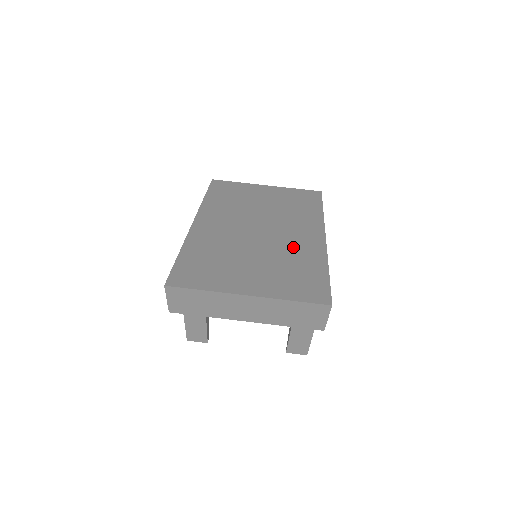
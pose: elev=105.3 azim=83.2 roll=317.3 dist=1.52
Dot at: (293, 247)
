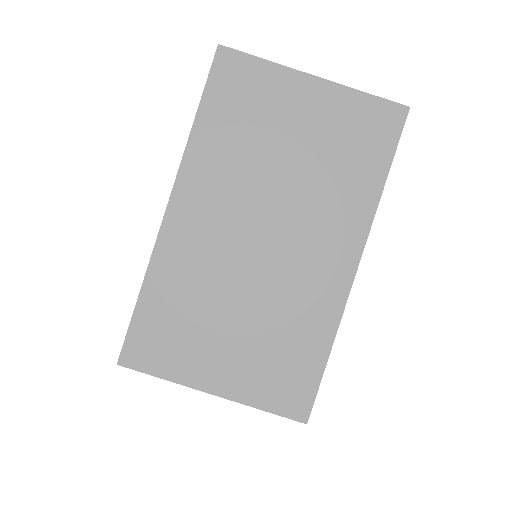
Dot at: (299, 293)
